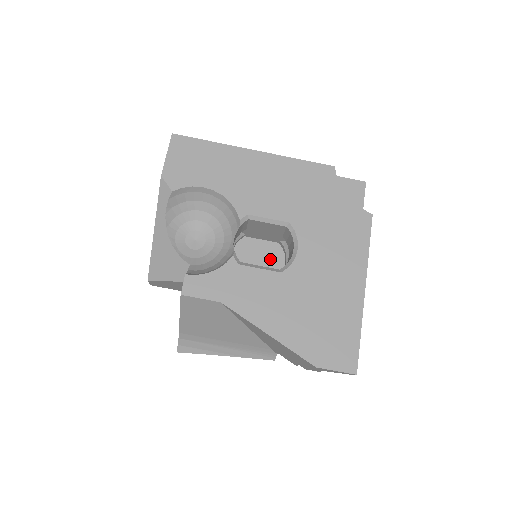
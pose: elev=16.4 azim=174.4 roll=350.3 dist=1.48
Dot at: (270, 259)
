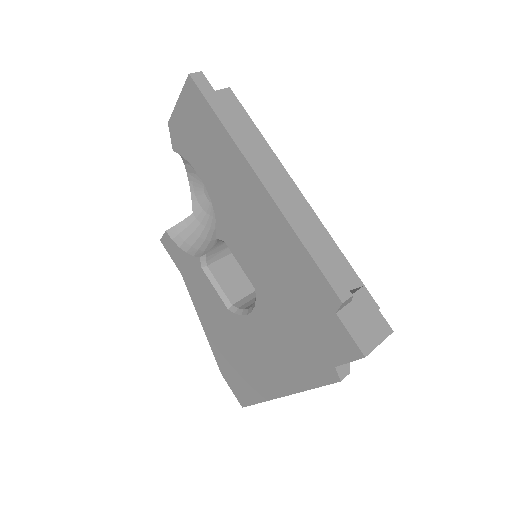
Dot at: occluded
